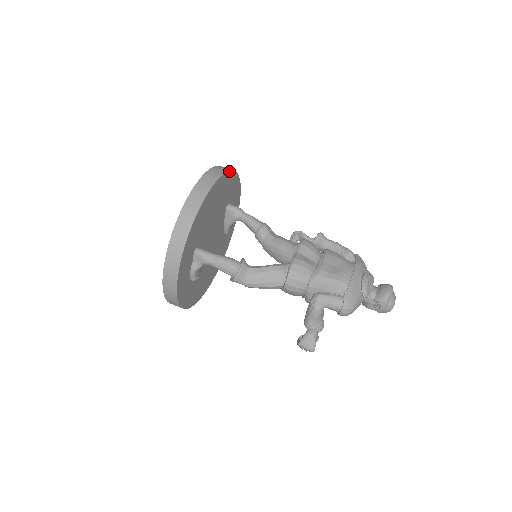
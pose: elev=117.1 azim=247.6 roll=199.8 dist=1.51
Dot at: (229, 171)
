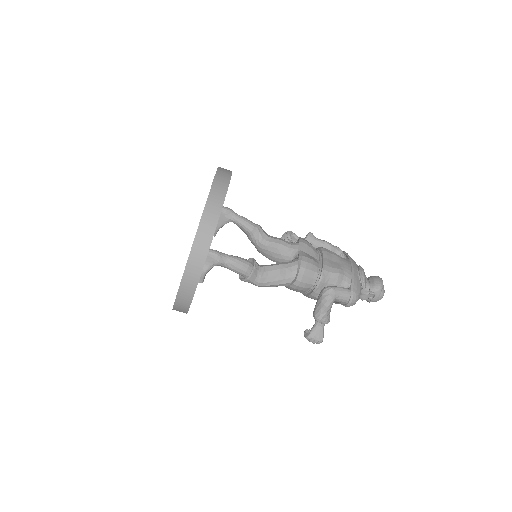
Dot at: occluded
